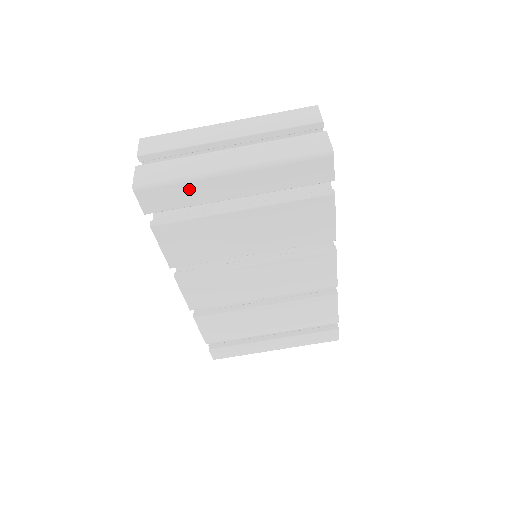
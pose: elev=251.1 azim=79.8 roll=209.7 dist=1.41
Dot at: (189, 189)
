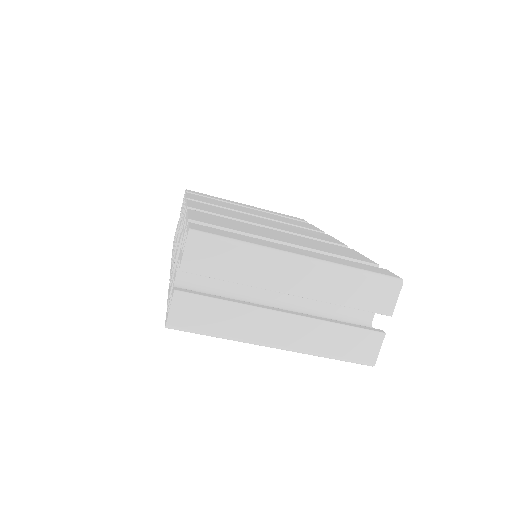
Dot at: occluded
